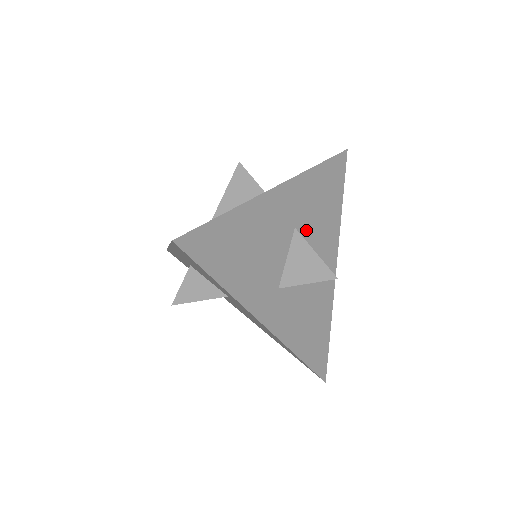
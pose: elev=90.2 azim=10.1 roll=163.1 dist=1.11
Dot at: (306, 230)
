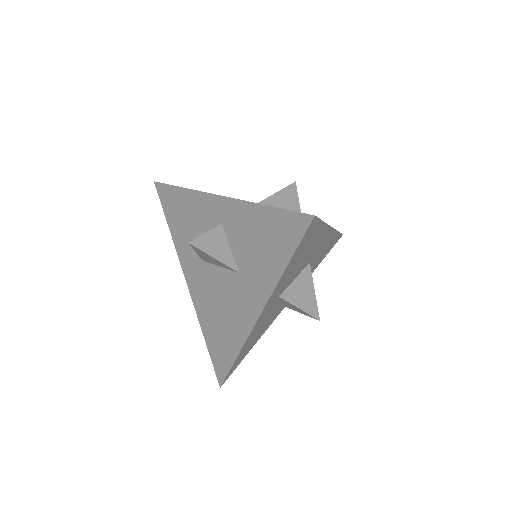
Dot at: occluded
